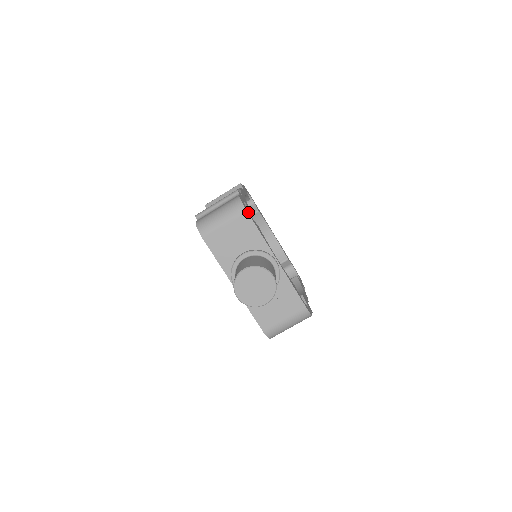
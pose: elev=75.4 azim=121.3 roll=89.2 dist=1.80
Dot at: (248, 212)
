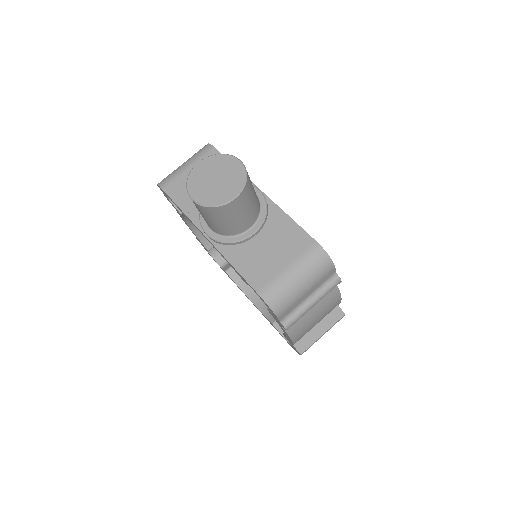
Dot at: occluded
